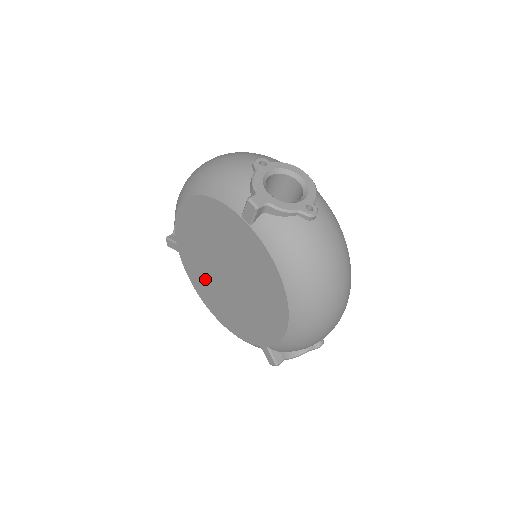
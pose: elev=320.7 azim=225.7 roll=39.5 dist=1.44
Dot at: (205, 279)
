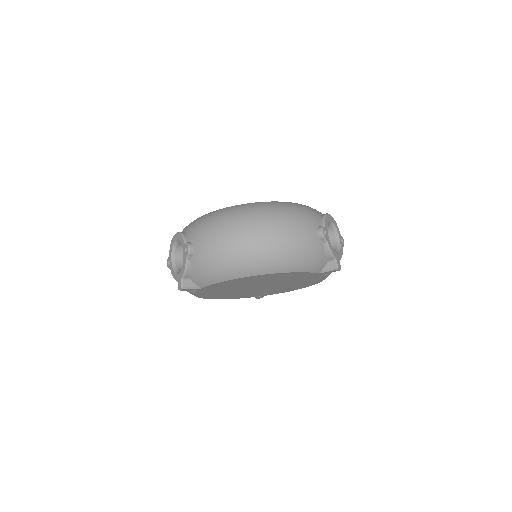
Dot at: (224, 292)
